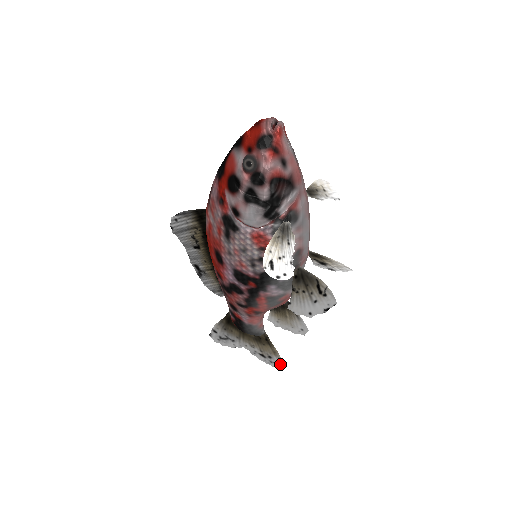
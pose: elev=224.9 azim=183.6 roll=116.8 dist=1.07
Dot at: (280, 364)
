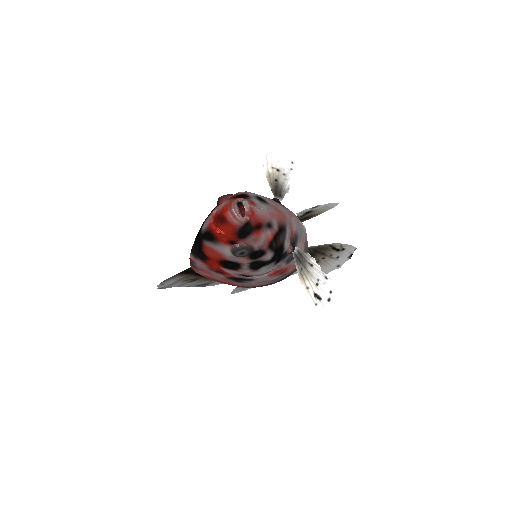
Dot at: occluded
